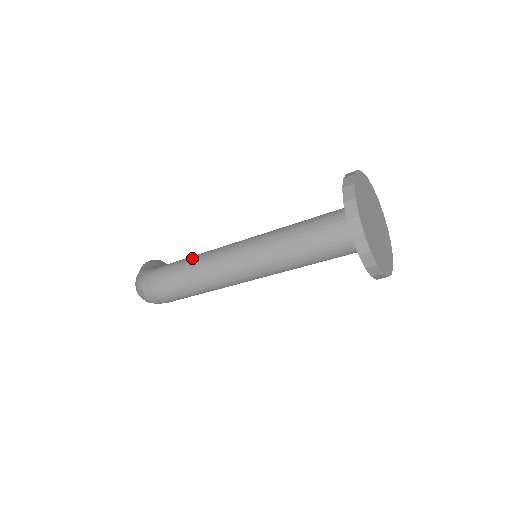
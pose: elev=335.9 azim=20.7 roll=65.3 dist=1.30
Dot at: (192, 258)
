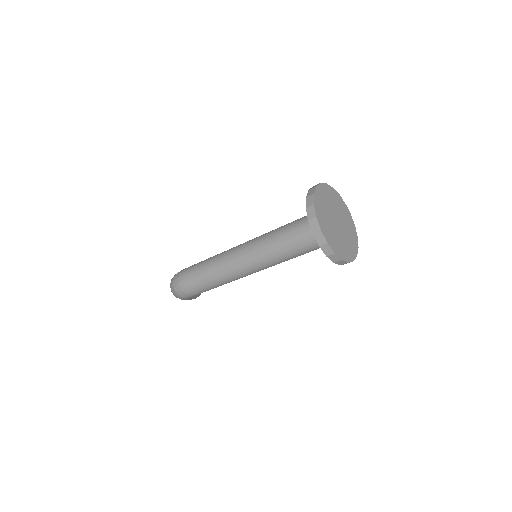
Dot at: (210, 257)
